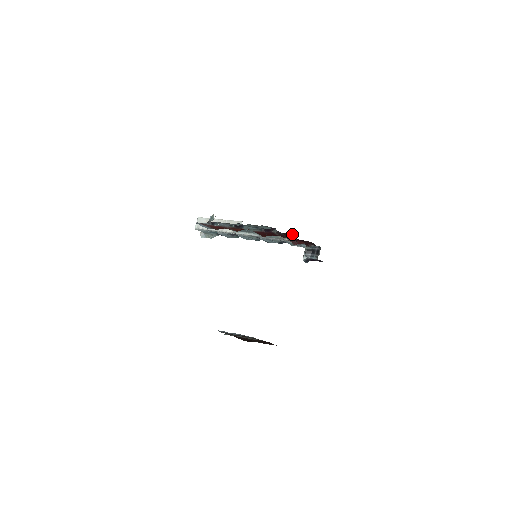
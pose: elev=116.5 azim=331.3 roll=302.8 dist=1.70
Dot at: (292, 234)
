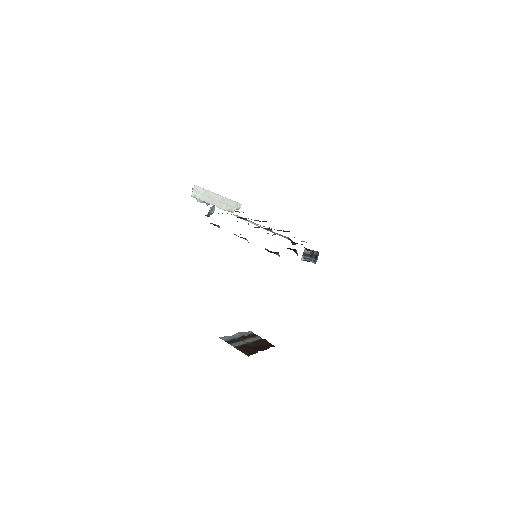
Dot at: (293, 249)
